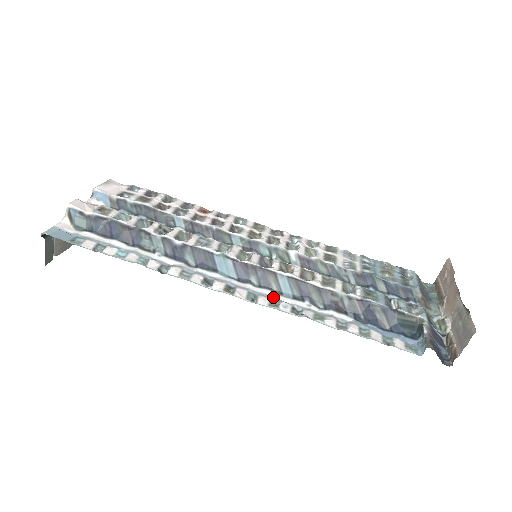
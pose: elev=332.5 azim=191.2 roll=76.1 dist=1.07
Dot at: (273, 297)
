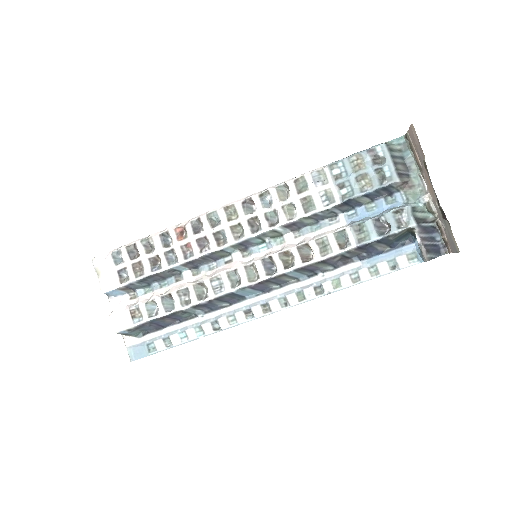
Dot at: (296, 289)
